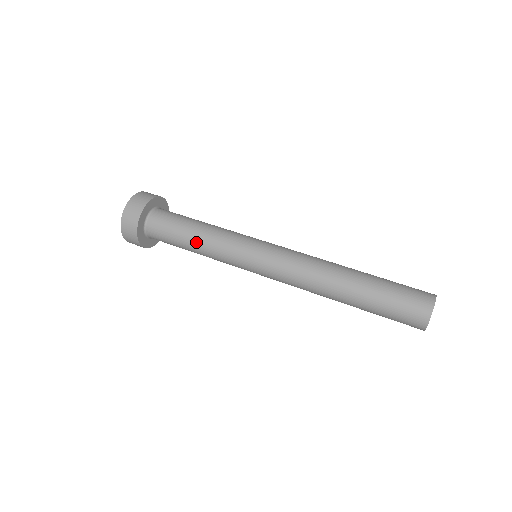
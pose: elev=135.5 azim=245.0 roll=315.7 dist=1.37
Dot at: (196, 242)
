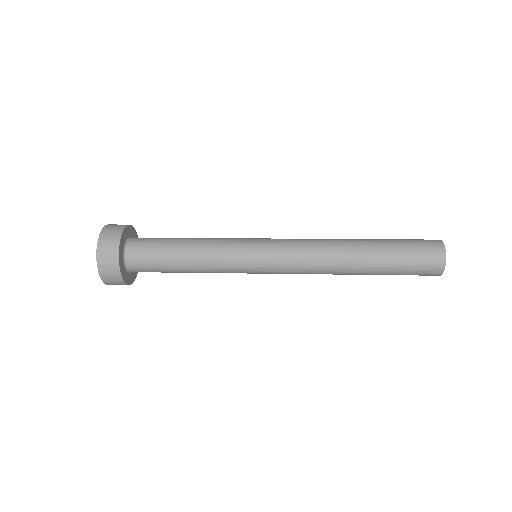
Dot at: (191, 242)
